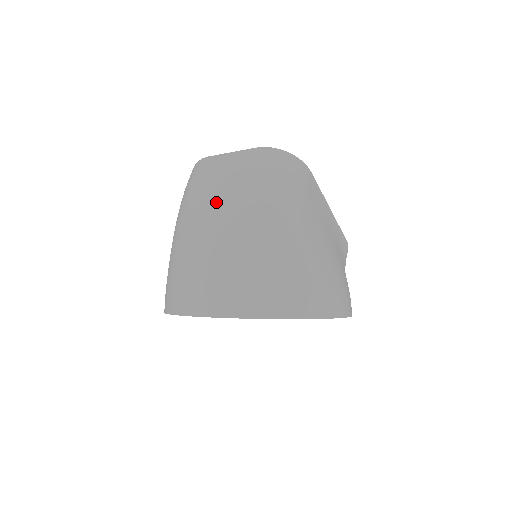
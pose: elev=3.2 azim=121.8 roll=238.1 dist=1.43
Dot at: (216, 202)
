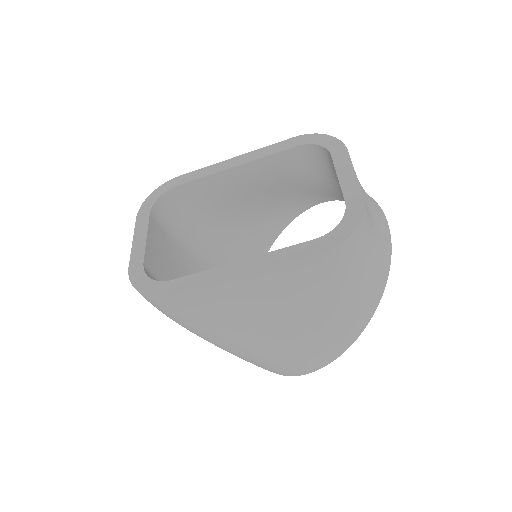
Dot at: occluded
